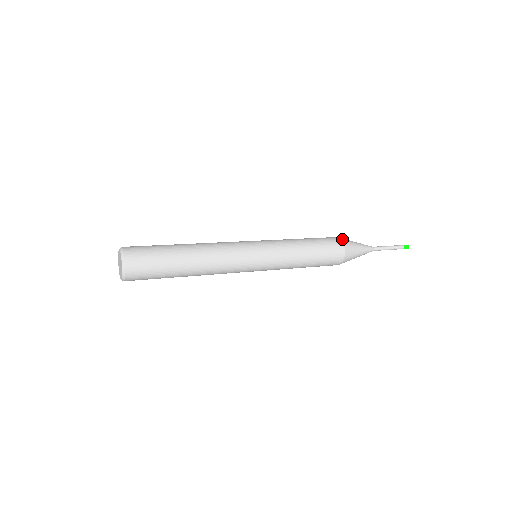
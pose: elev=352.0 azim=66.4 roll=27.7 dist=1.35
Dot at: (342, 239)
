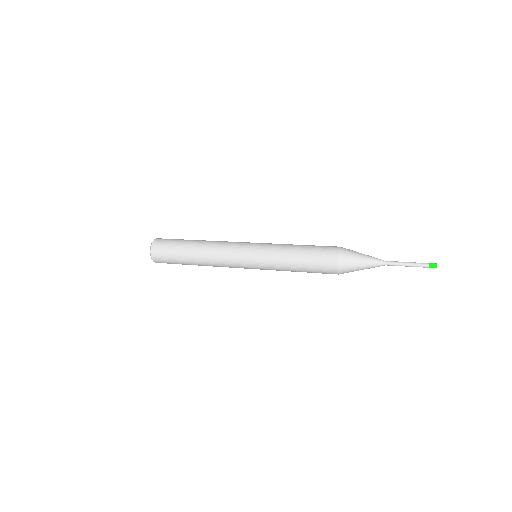
Dot at: (340, 258)
